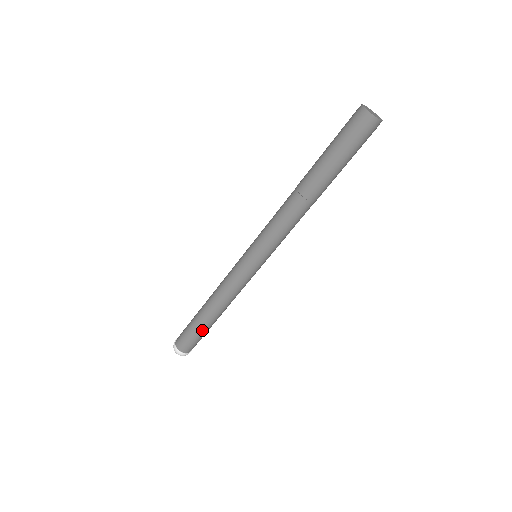
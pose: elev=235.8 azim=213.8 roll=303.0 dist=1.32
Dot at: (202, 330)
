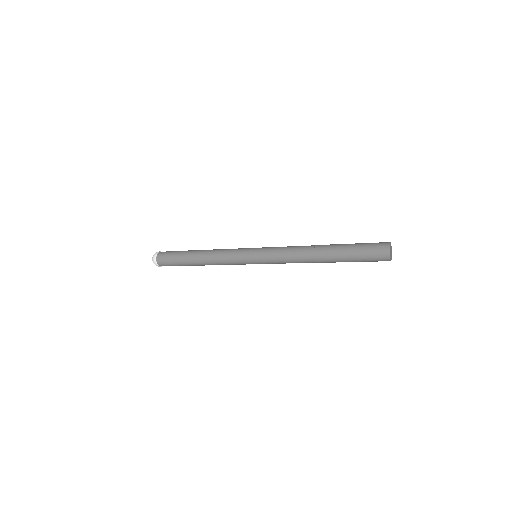
Dot at: (182, 263)
